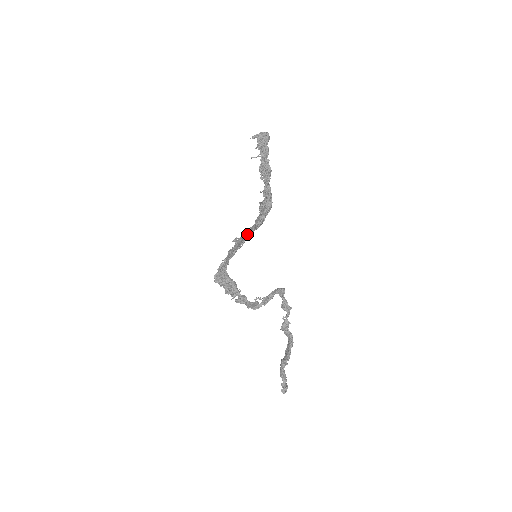
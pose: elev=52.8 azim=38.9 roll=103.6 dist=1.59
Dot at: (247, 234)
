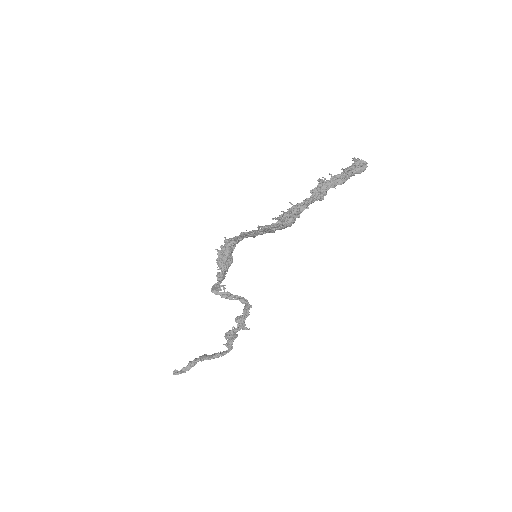
Dot at: occluded
